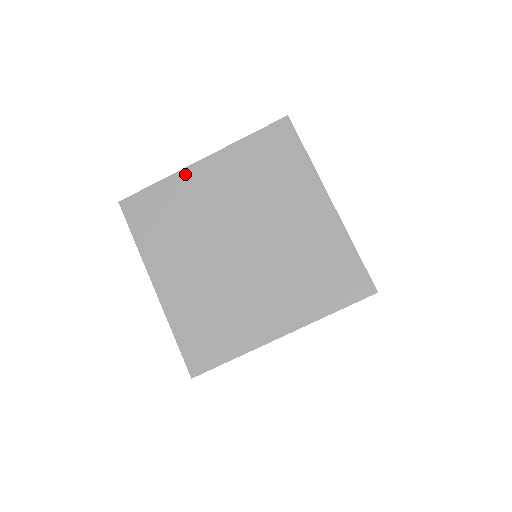
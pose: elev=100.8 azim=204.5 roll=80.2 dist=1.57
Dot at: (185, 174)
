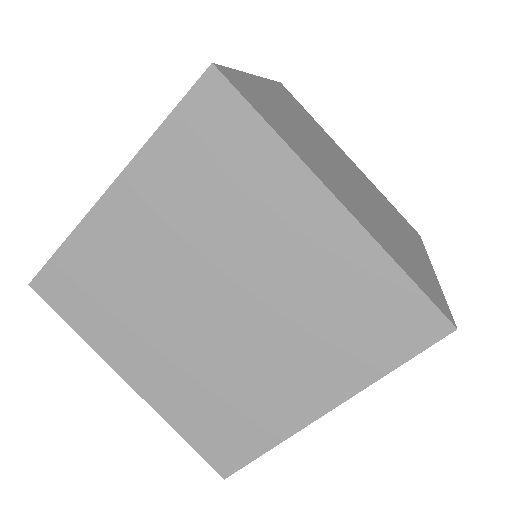
Dot at: (95, 220)
